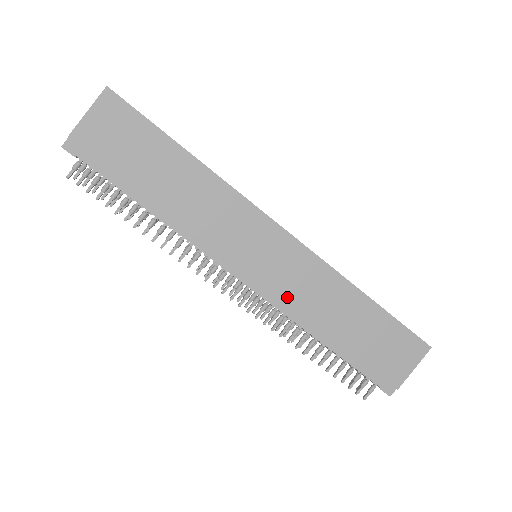
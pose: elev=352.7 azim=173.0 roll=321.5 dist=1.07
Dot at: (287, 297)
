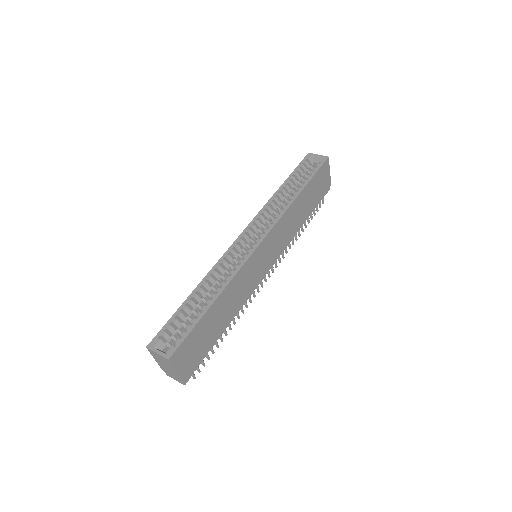
Dot at: (284, 244)
